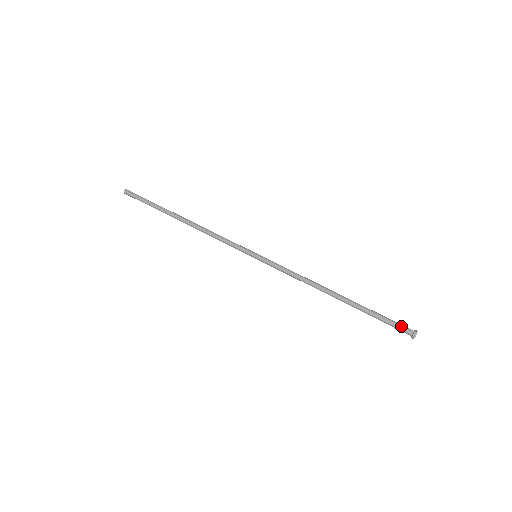
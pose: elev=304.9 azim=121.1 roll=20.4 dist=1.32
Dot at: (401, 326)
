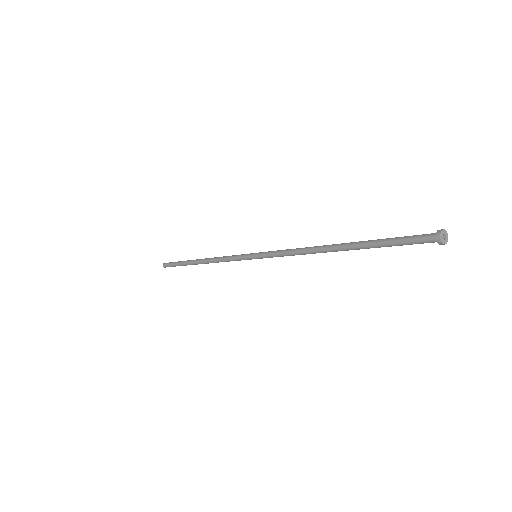
Dot at: occluded
